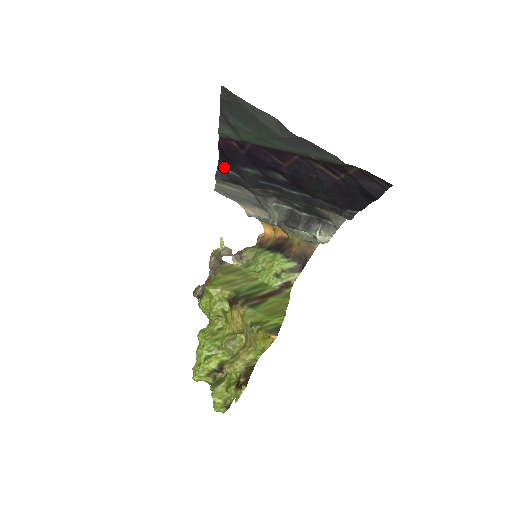
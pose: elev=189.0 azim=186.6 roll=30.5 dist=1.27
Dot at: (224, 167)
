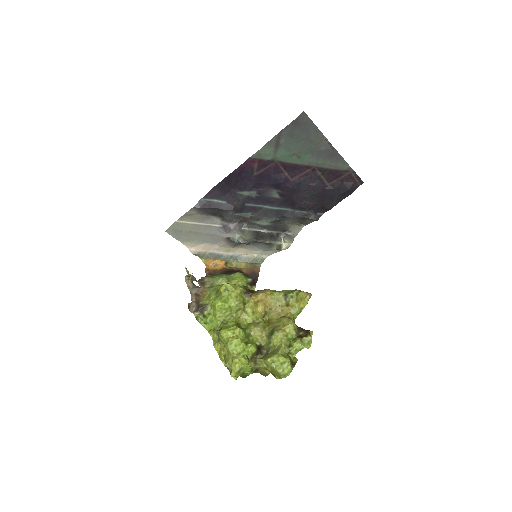
Dot at: (211, 196)
